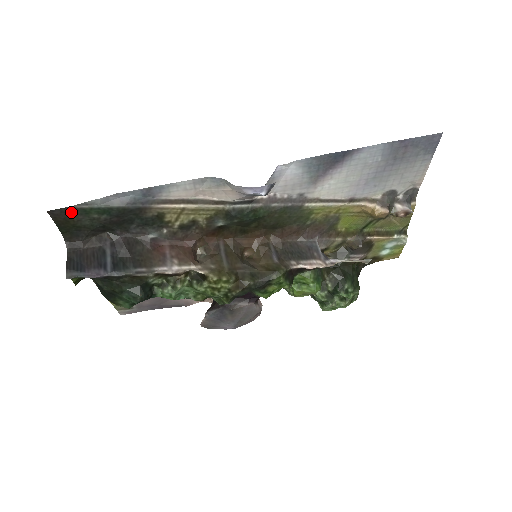
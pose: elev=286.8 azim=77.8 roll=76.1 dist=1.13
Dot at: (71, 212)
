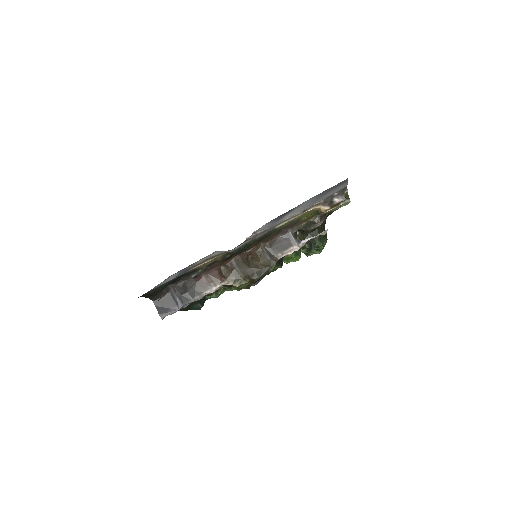
Dot at: (150, 292)
